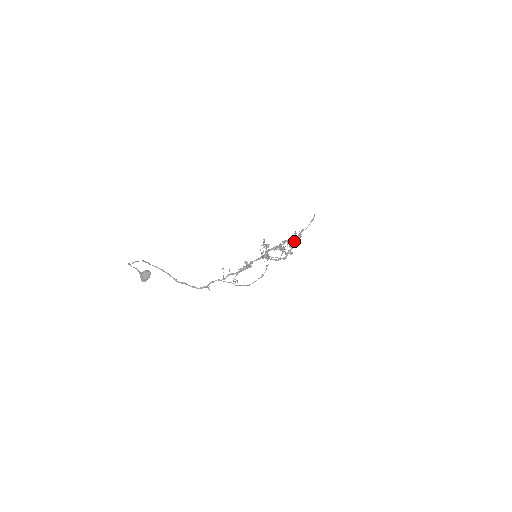
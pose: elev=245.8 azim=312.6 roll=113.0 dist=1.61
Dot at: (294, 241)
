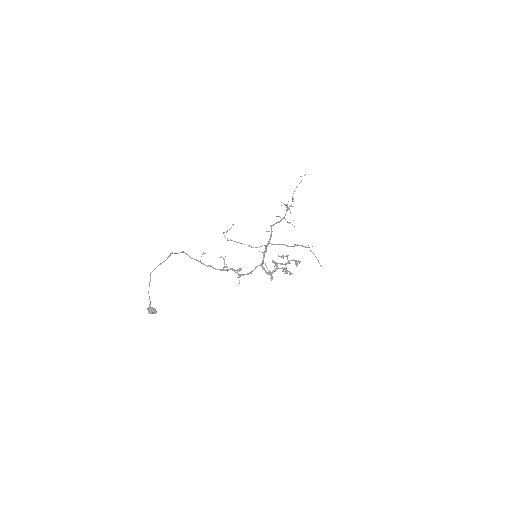
Dot at: occluded
